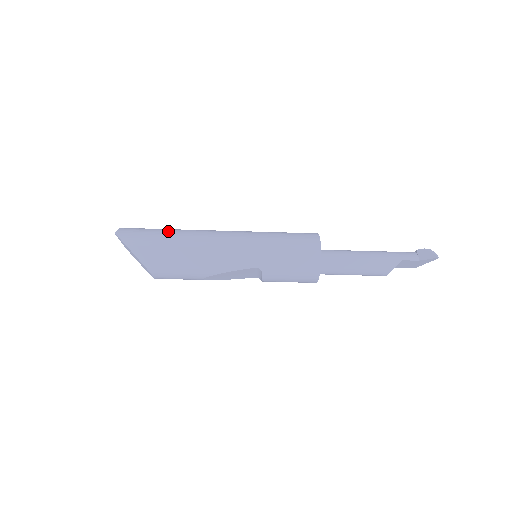
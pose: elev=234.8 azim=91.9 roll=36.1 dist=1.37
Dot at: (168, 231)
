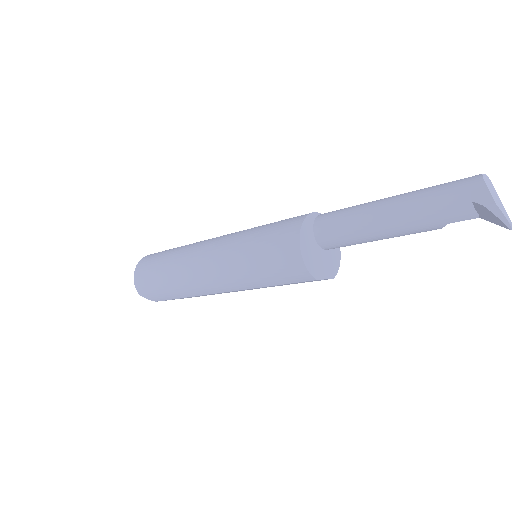
Dot at: (167, 283)
